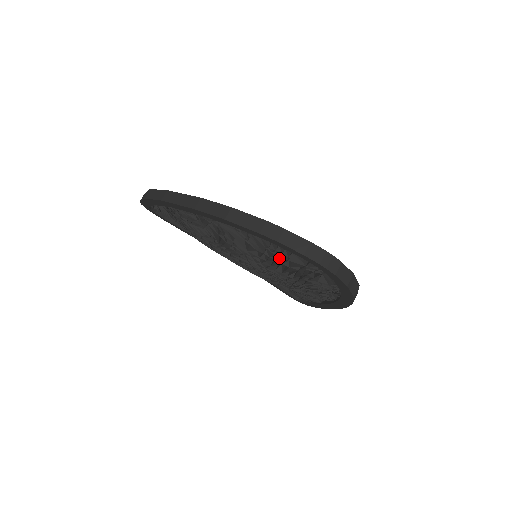
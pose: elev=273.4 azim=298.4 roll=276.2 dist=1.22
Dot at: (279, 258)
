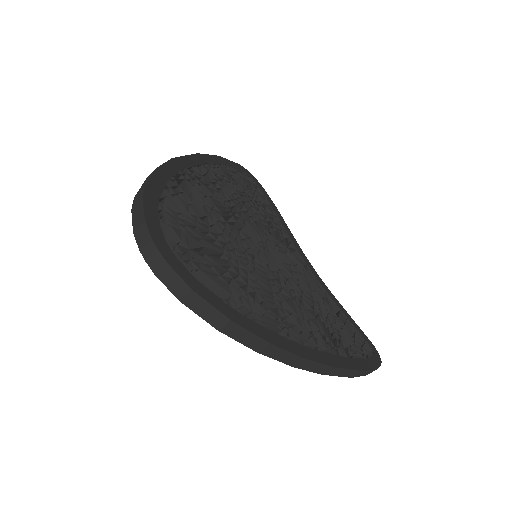
Dot at: occluded
